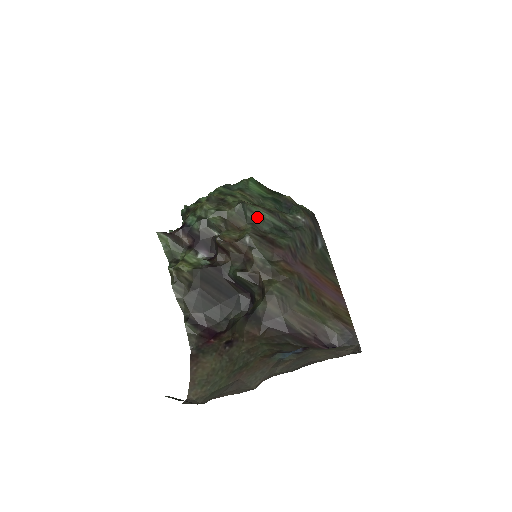
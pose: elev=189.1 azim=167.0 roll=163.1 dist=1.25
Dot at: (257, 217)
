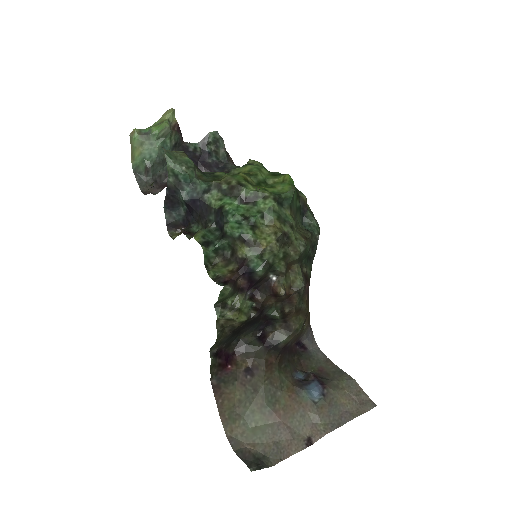
Dot at: (305, 253)
